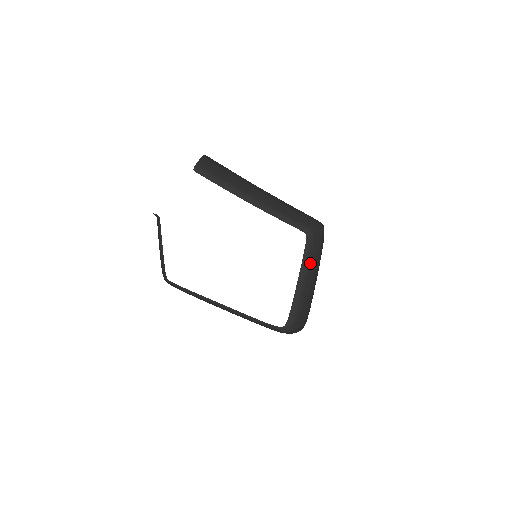
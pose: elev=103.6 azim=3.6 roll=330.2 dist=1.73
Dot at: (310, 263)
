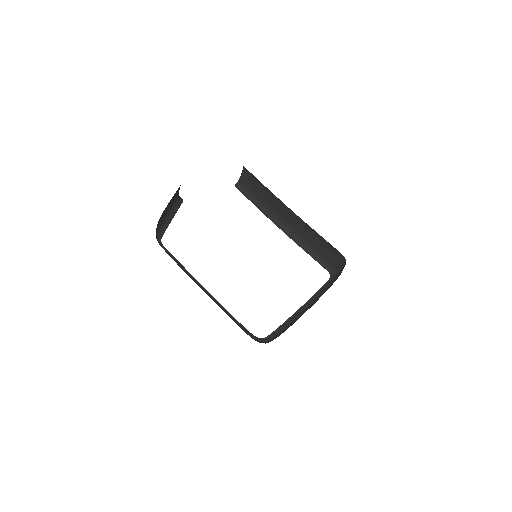
Dot at: (321, 295)
